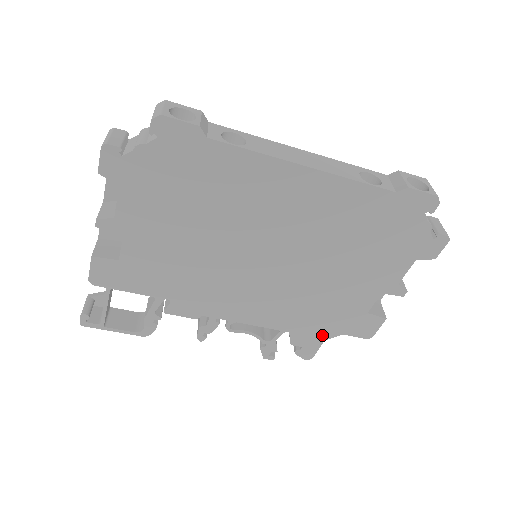
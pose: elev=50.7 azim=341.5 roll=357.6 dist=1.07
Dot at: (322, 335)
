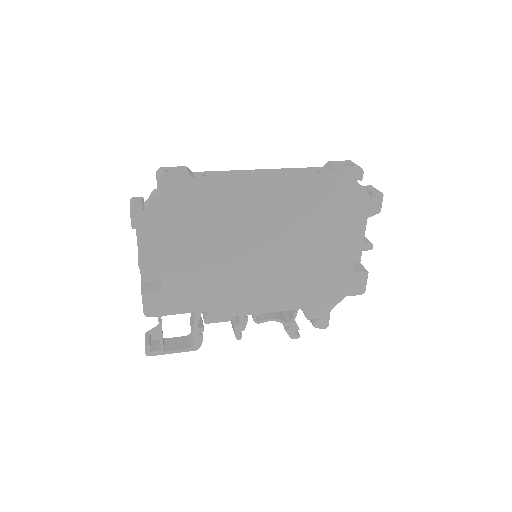
Dot at: (327, 303)
